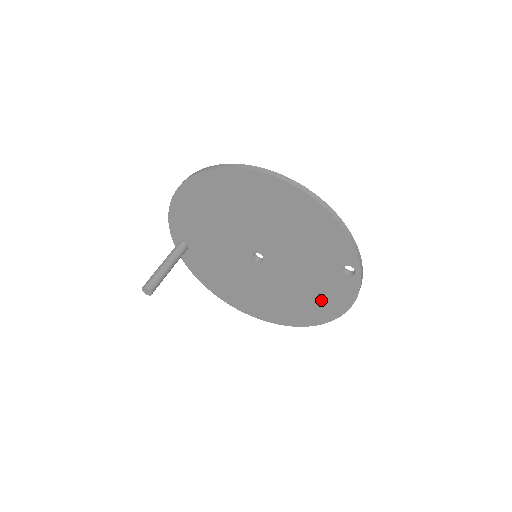
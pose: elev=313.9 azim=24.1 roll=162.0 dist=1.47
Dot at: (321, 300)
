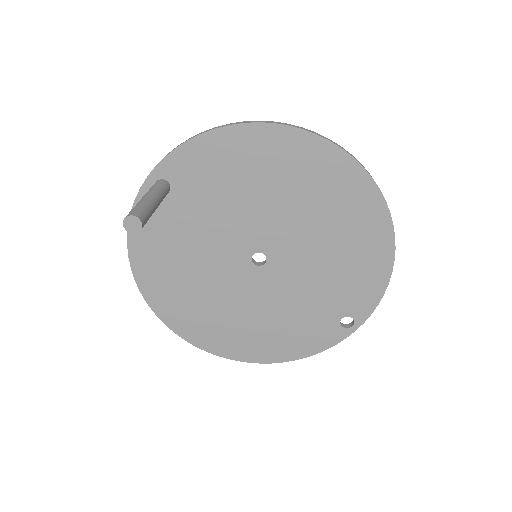
Dot at: (280, 337)
